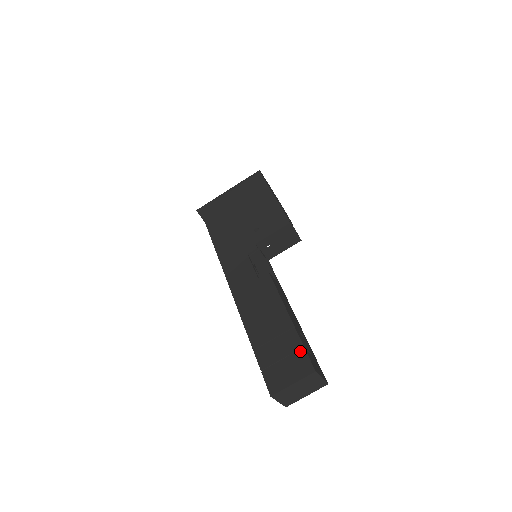
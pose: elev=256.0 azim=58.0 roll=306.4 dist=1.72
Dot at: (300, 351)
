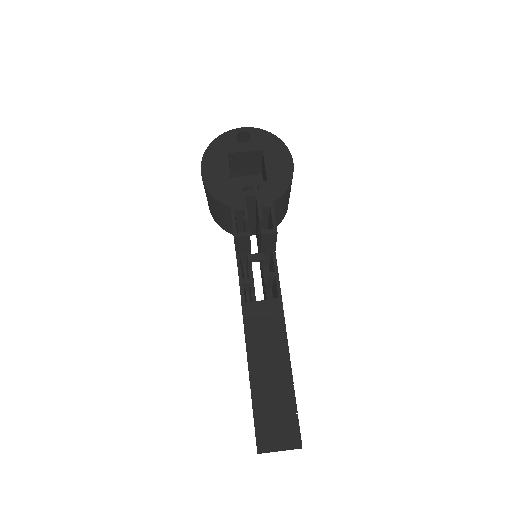
Dot at: occluded
